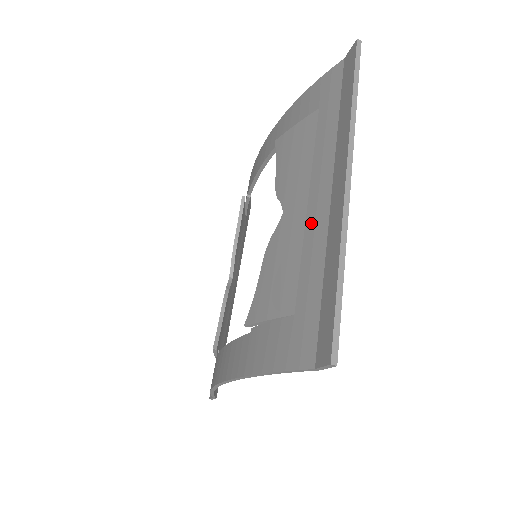
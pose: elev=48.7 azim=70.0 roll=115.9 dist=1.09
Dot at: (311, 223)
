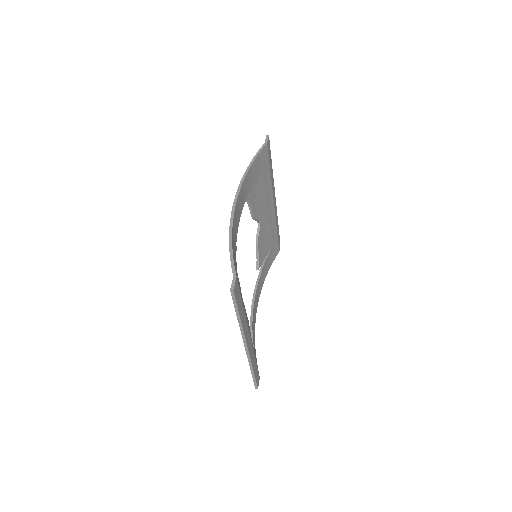
Dot at: occluded
